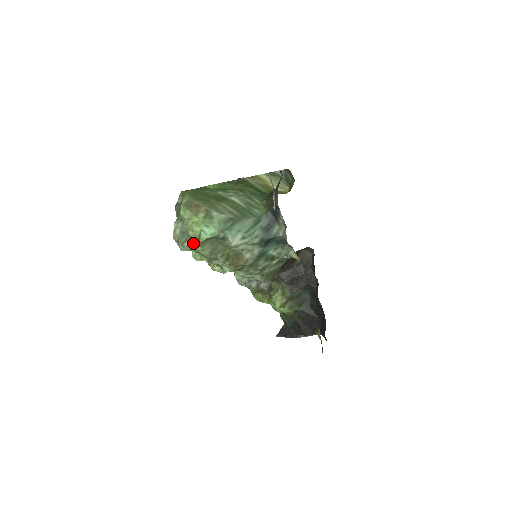
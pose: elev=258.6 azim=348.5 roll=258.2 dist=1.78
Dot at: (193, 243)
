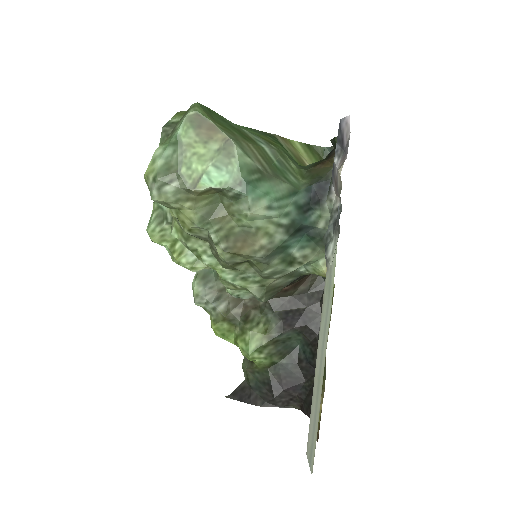
Dot at: (181, 190)
